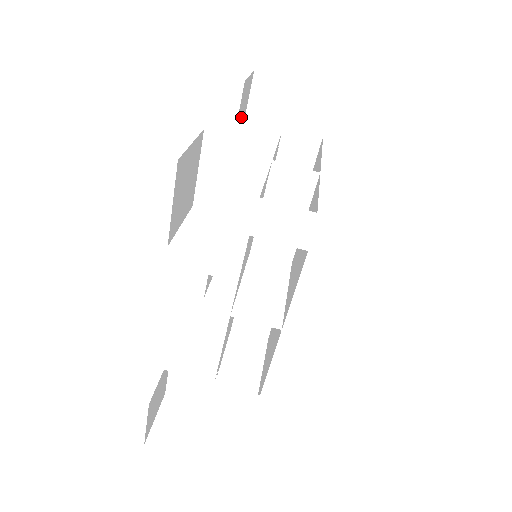
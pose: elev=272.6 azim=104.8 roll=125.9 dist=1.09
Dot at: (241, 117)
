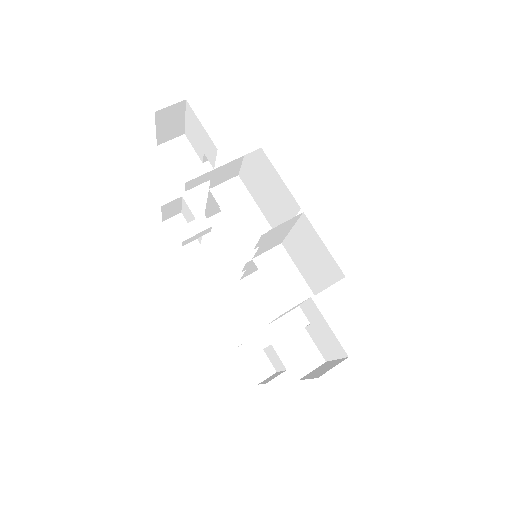
Dot at: occluded
